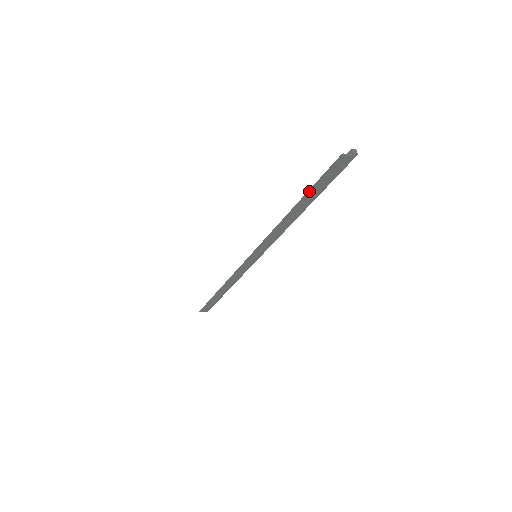
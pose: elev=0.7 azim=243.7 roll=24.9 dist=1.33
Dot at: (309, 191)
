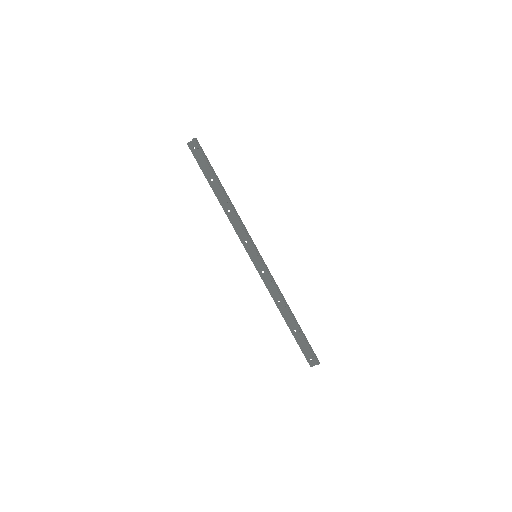
Dot at: (205, 177)
